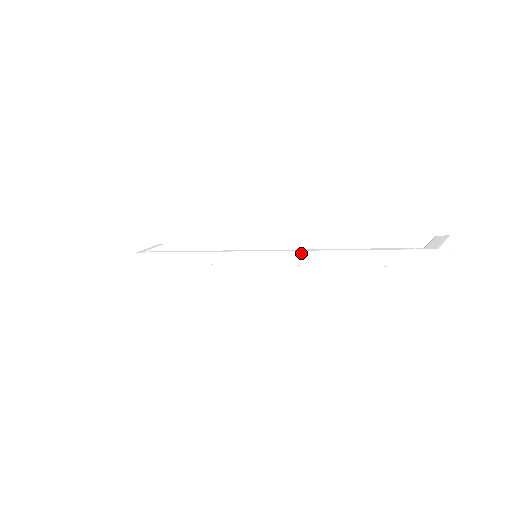
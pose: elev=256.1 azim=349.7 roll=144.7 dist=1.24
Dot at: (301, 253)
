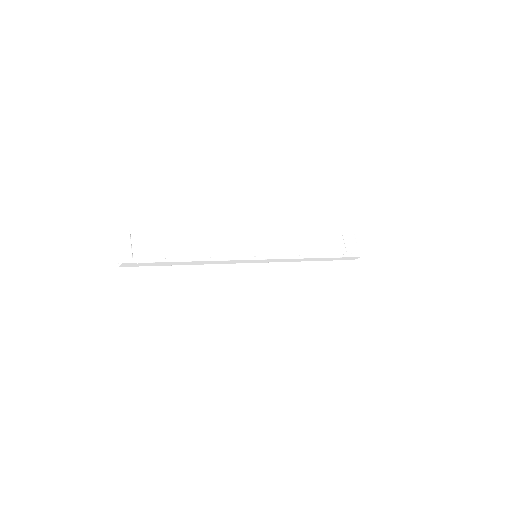
Dot at: (295, 259)
